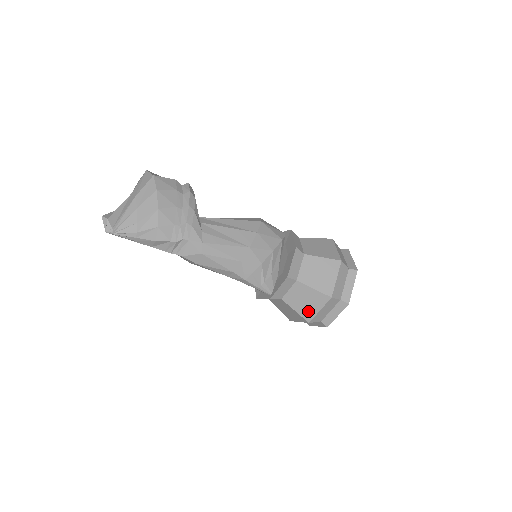
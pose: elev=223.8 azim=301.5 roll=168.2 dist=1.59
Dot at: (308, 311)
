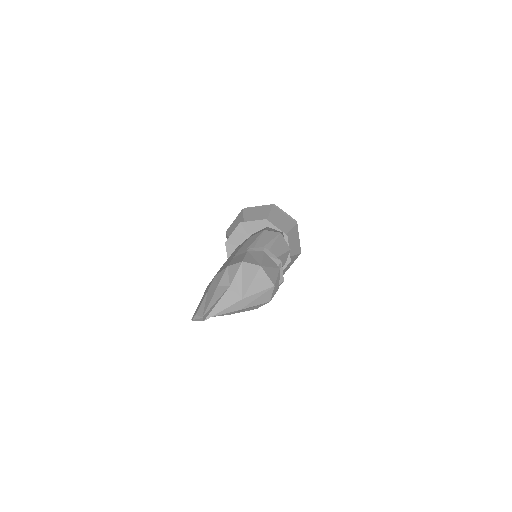
Dot at: occluded
